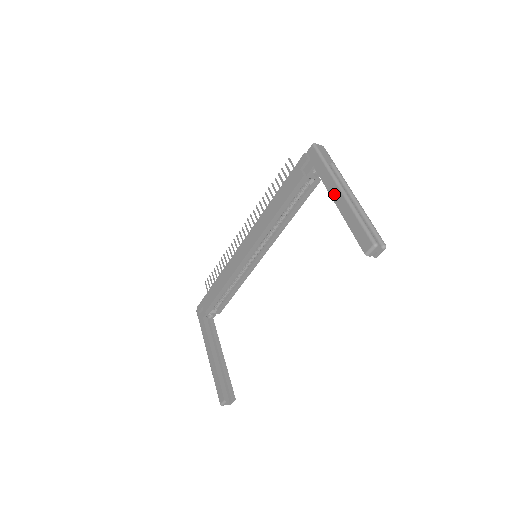
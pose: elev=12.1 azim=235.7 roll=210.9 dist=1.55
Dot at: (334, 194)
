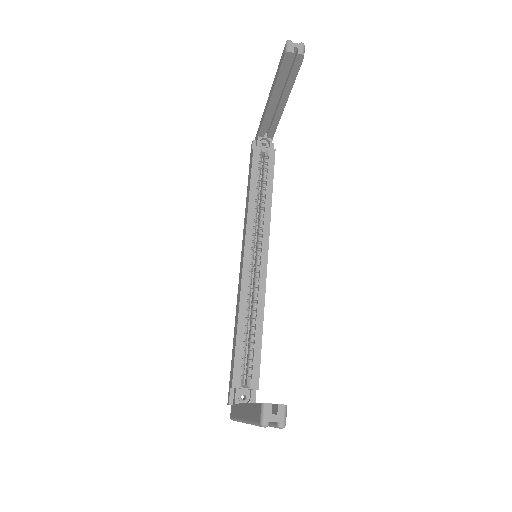
Dot at: (267, 105)
